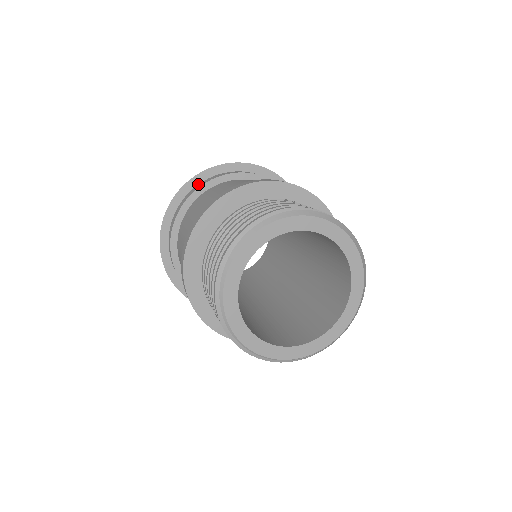
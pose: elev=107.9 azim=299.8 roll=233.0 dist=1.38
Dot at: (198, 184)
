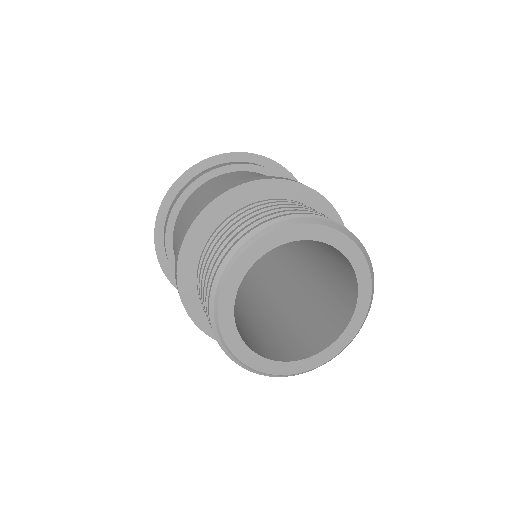
Dot at: (201, 171)
